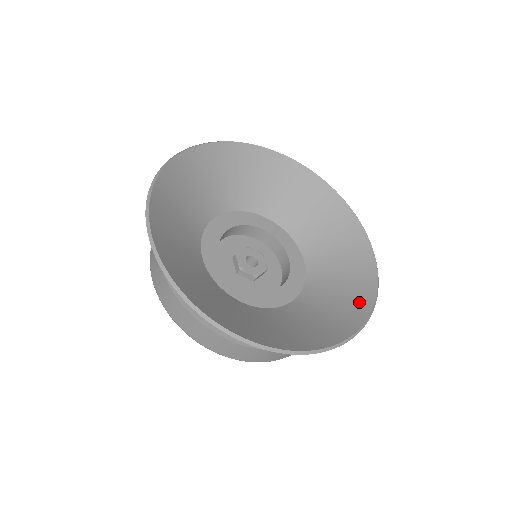
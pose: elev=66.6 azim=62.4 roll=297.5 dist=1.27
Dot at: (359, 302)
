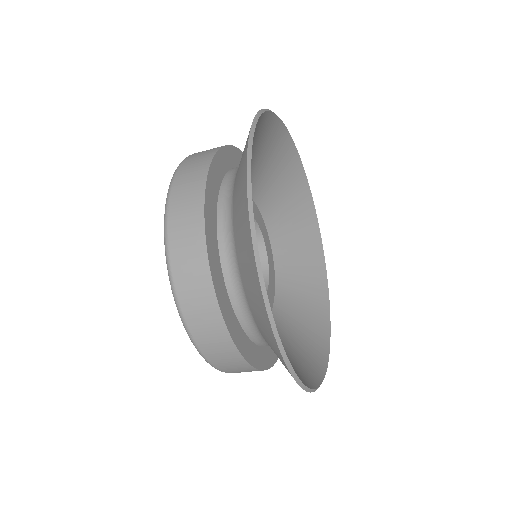
Dot at: (312, 369)
